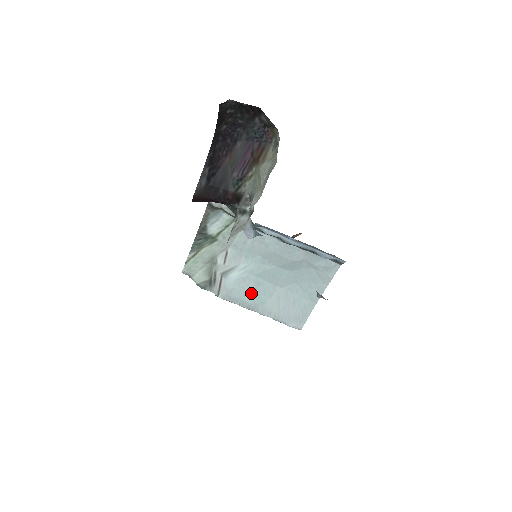
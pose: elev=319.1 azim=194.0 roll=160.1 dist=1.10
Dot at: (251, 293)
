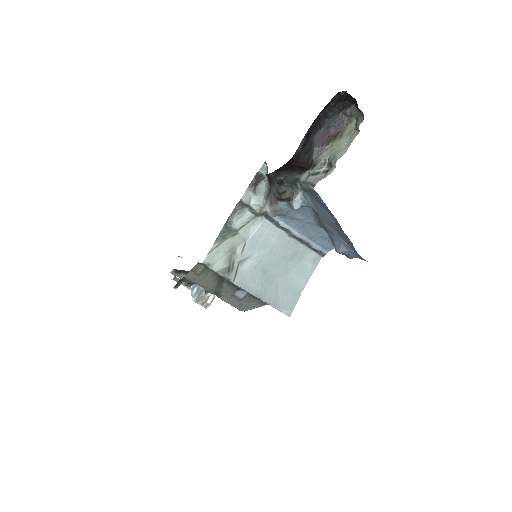
Dot at: (258, 280)
